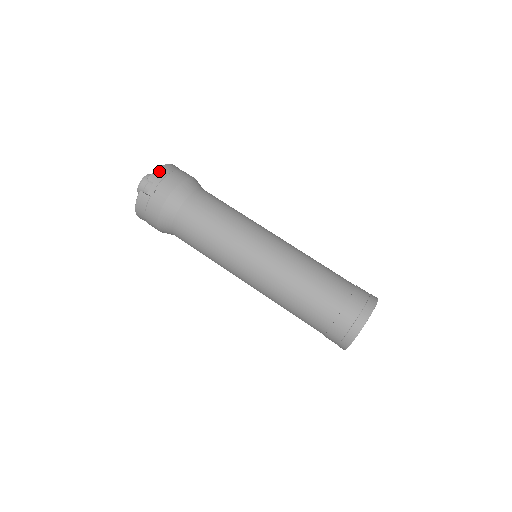
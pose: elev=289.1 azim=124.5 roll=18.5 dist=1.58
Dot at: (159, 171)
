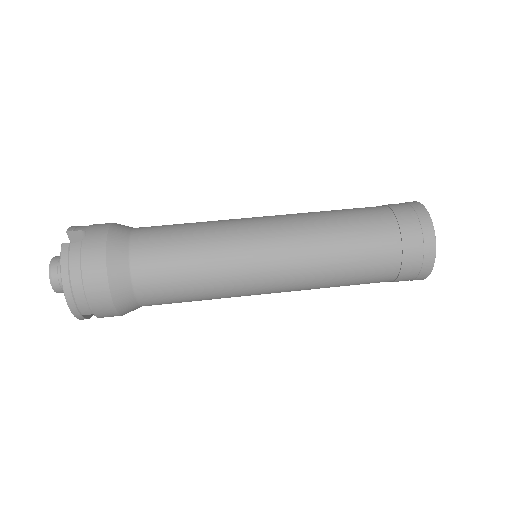
Dot at: (77, 226)
